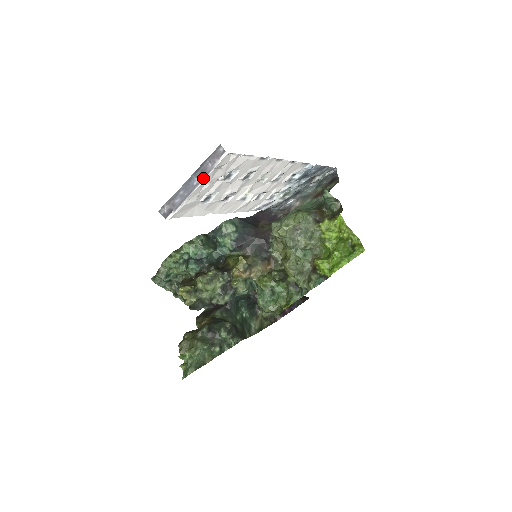
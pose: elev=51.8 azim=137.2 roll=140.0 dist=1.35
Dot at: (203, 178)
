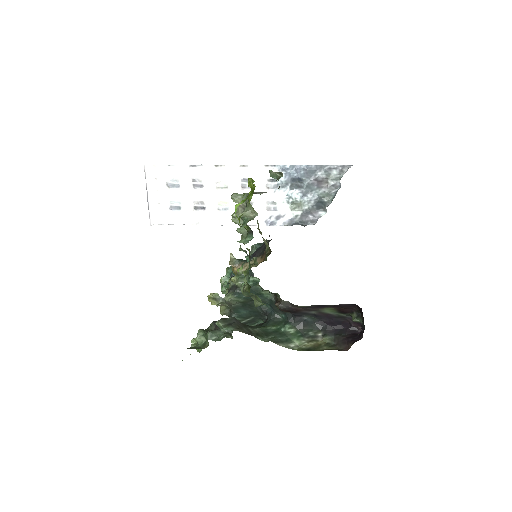
Dot at: (146, 187)
